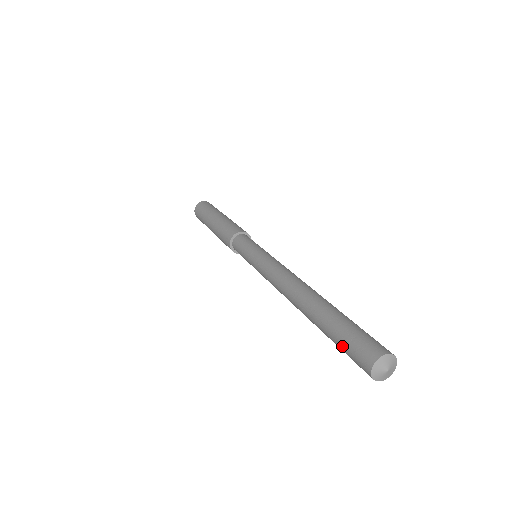
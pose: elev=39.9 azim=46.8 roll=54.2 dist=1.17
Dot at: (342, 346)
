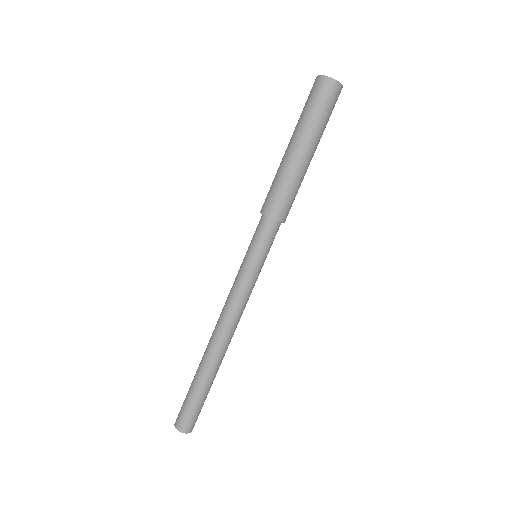
Dot at: (187, 404)
